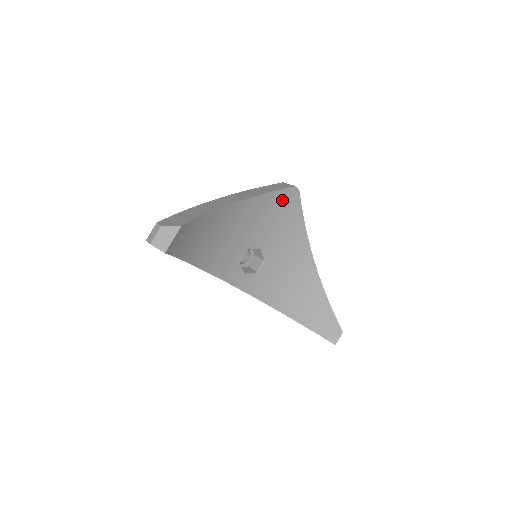
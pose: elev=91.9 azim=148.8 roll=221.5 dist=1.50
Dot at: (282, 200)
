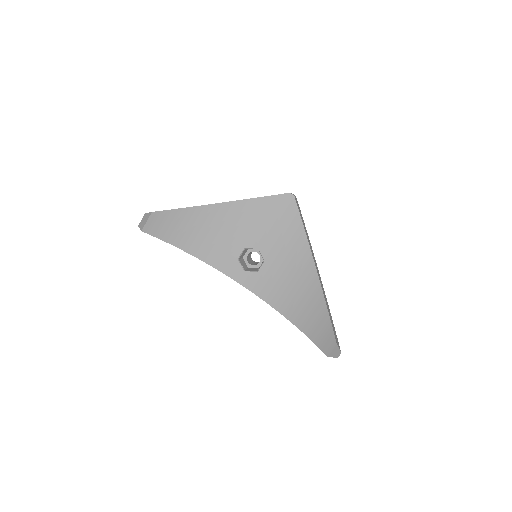
Dot at: (276, 205)
